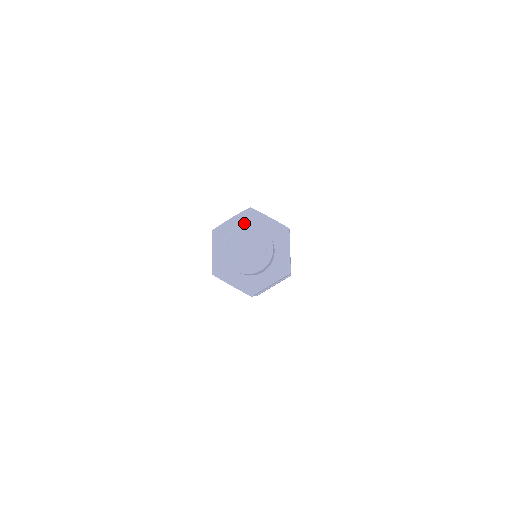
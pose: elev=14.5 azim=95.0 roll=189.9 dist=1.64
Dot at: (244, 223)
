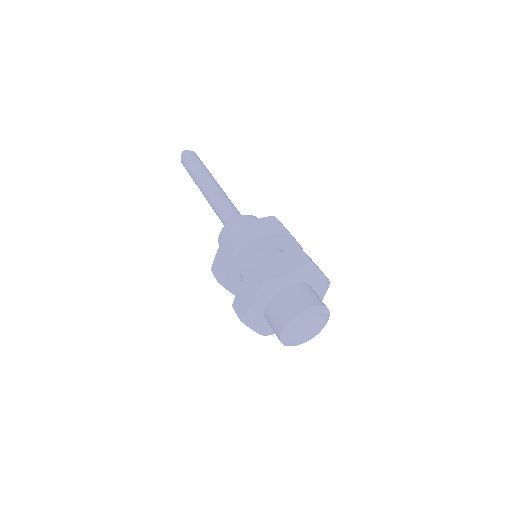
Dot at: (317, 306)
